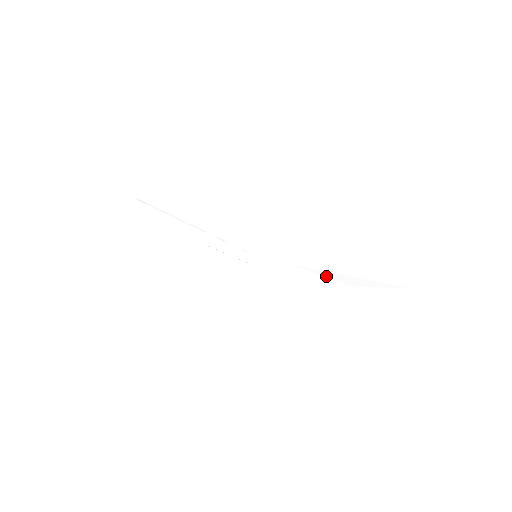
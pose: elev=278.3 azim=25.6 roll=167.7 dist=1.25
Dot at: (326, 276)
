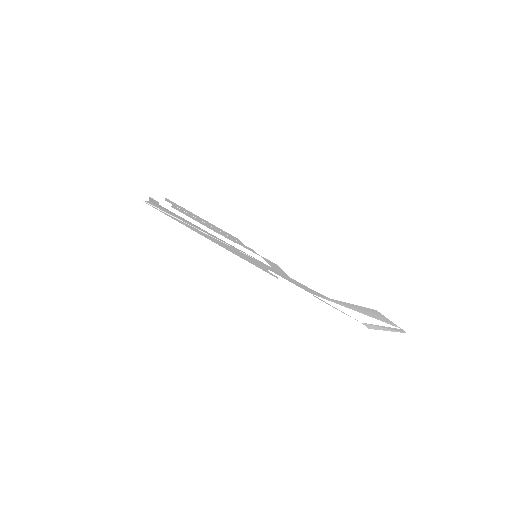
Dot at: (342, 311)
